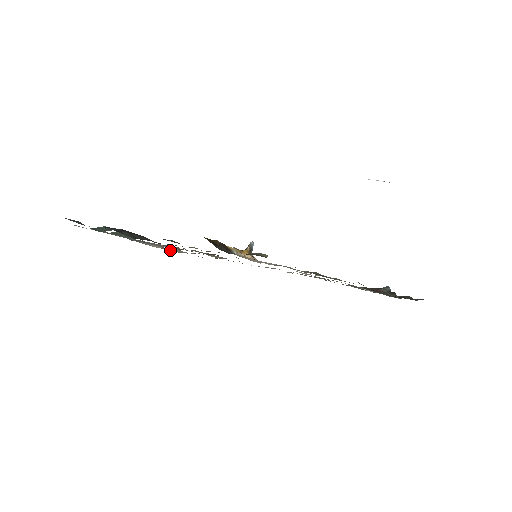
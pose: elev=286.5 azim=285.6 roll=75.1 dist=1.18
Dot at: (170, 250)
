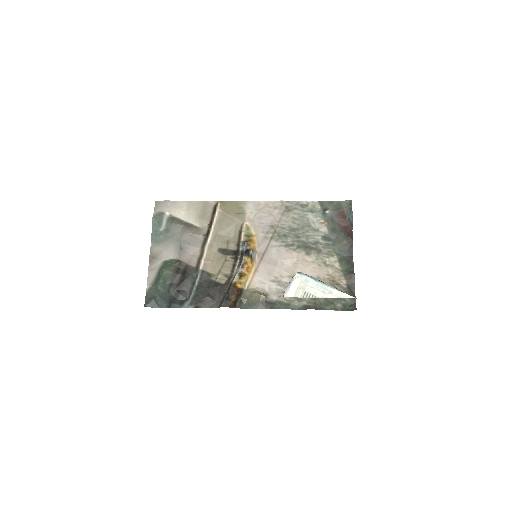
Dot at: (192, 222)
